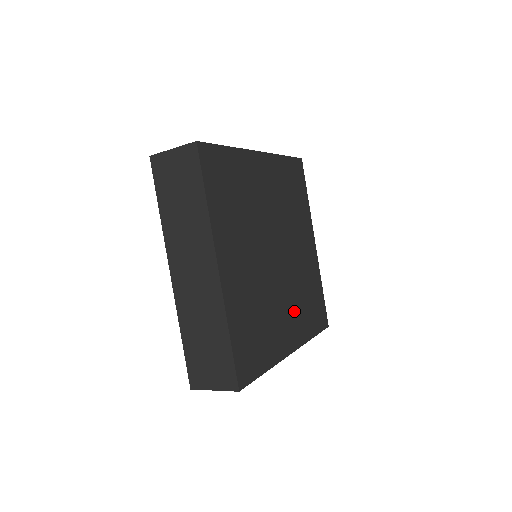
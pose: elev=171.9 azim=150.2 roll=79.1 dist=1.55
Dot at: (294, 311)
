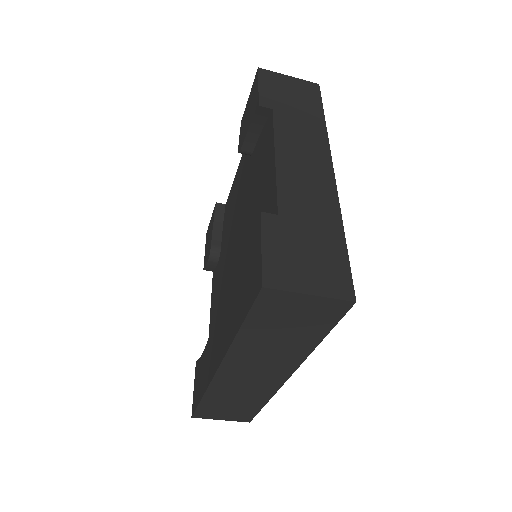
Dot at: occluded
